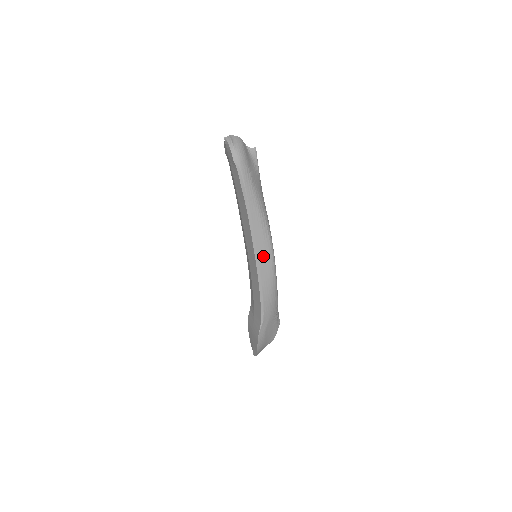
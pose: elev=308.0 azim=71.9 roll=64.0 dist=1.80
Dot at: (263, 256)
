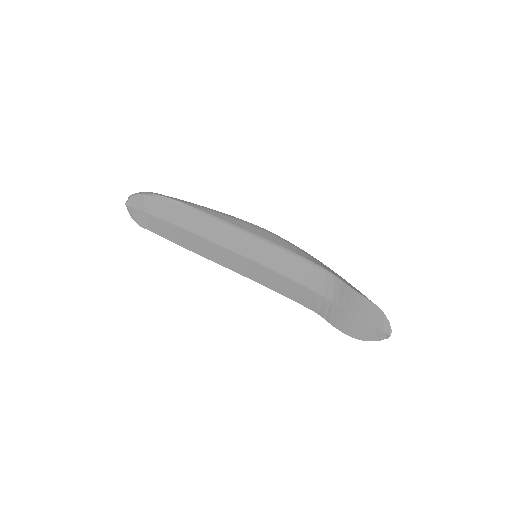
Dot at: (254, 230)
